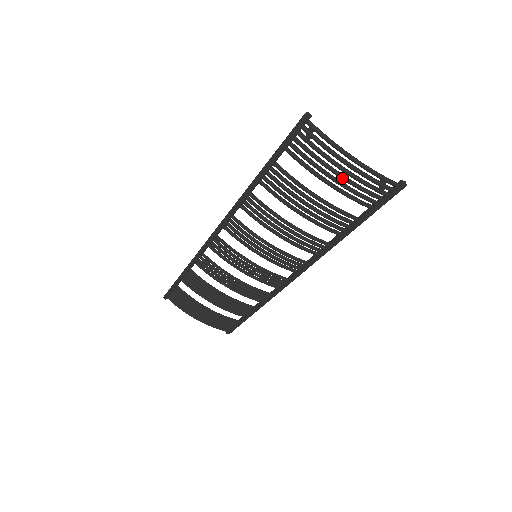
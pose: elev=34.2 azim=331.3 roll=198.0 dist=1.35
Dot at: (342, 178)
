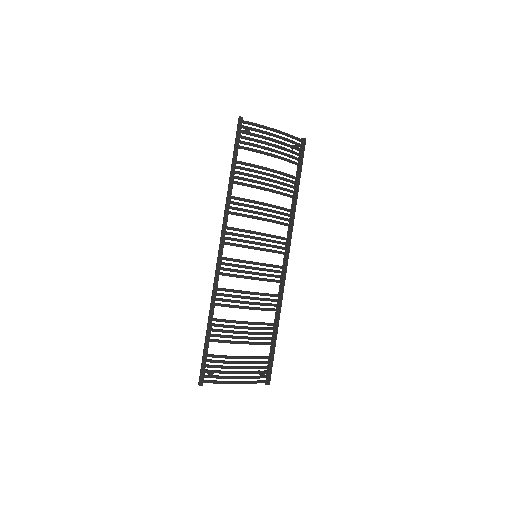
Dot at: (278, 146)
